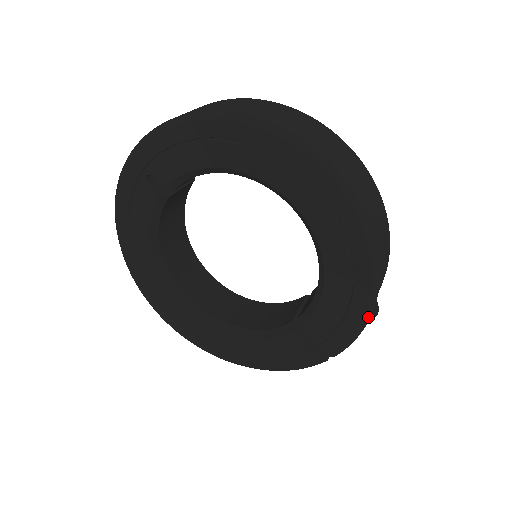
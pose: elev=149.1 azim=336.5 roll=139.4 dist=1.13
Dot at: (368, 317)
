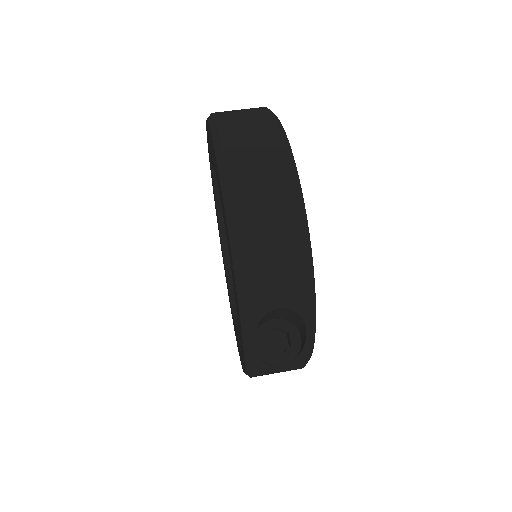
Dot at: (249, 354)
